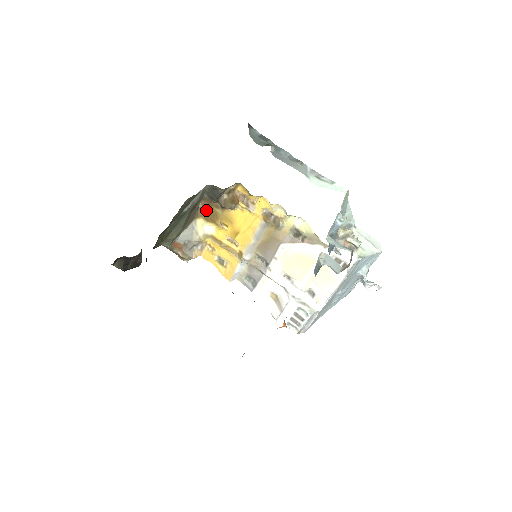
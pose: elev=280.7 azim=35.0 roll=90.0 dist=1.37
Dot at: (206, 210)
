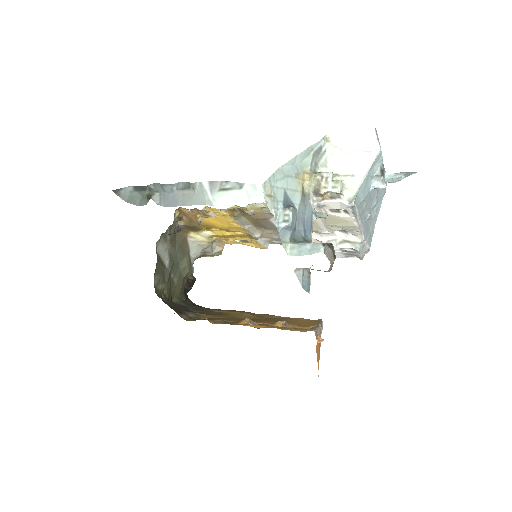
Dot at: occluded
